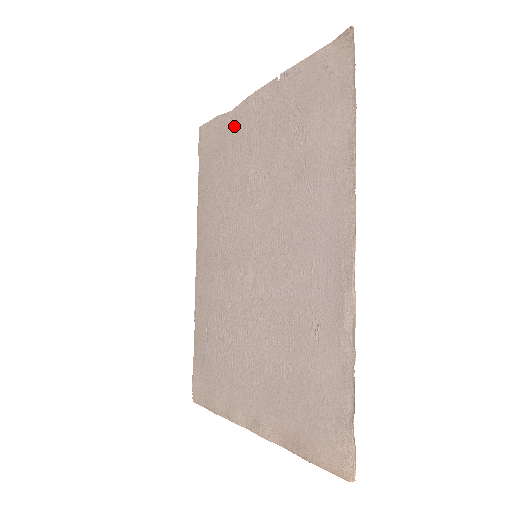
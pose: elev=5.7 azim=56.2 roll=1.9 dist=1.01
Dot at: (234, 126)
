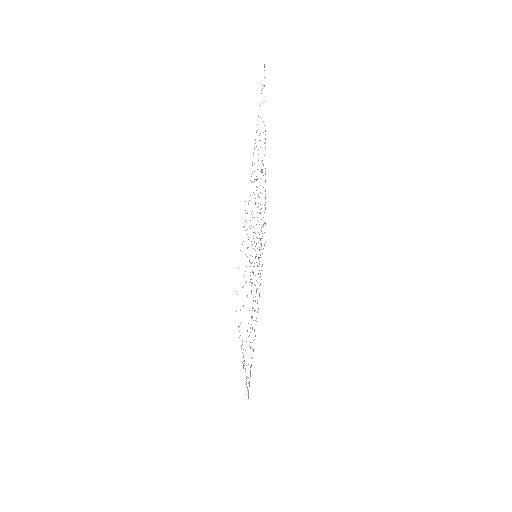
Dot at: occluded
